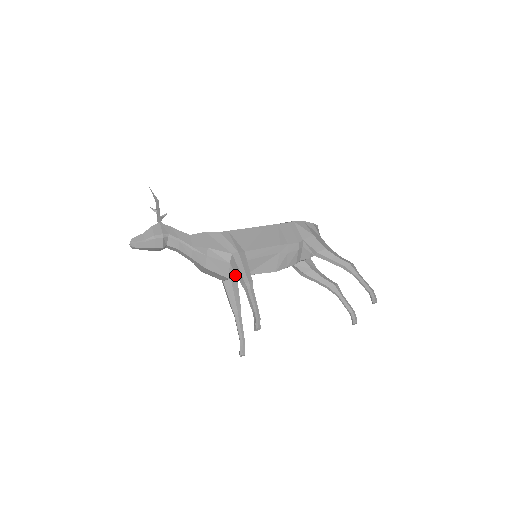
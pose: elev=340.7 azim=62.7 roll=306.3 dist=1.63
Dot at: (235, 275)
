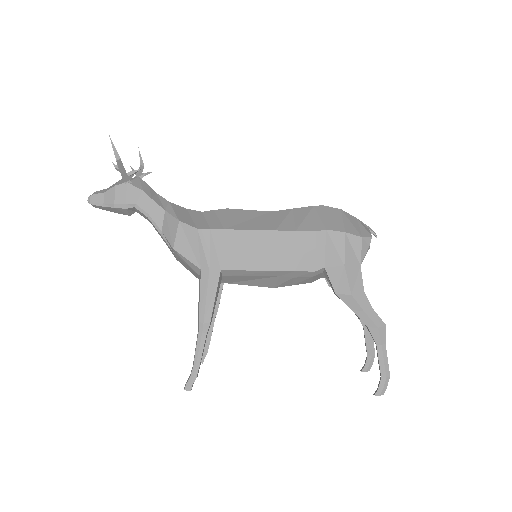
Dot at: occluded
